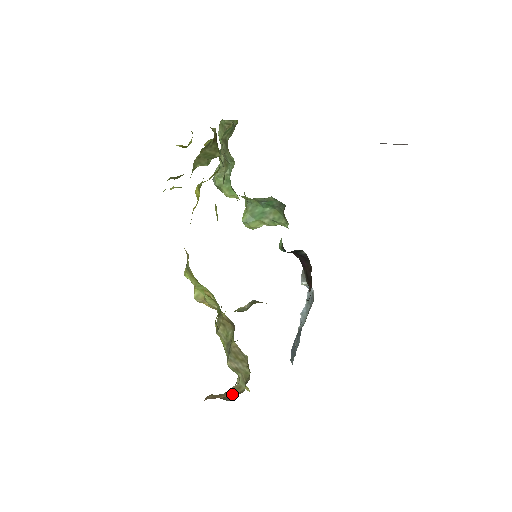
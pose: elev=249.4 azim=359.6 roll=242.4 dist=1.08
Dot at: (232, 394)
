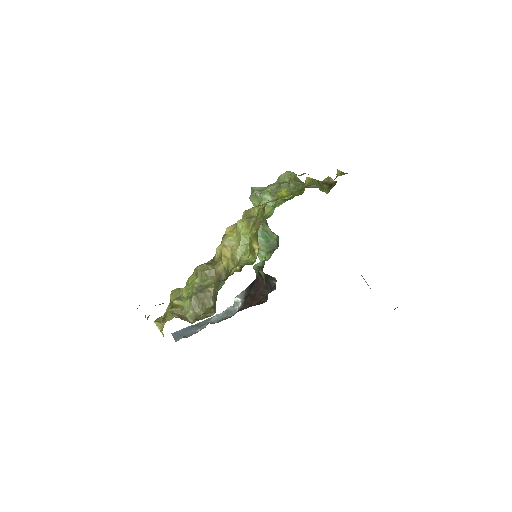
Dot at: (181, 318)
